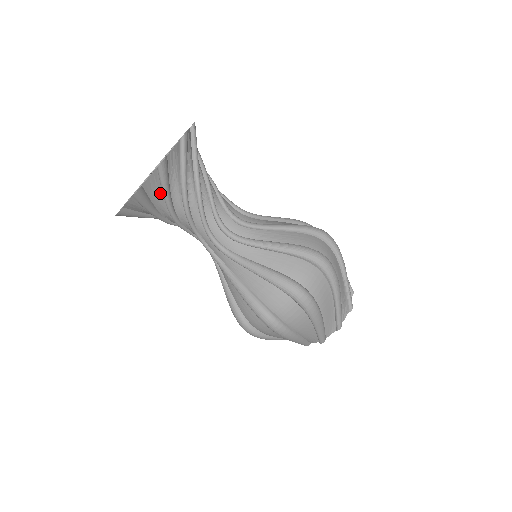
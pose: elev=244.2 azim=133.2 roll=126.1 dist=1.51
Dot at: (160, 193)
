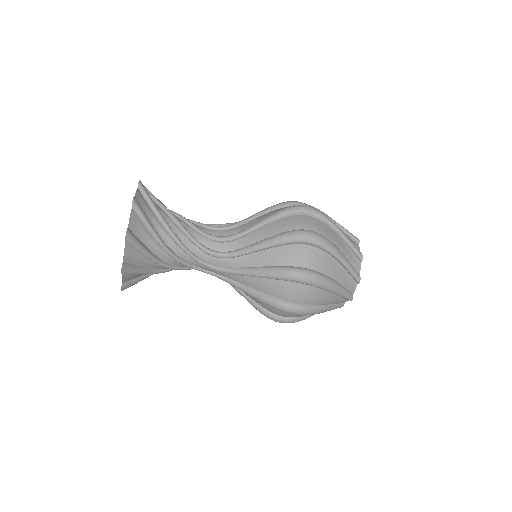
Dot at: (146, 232)
